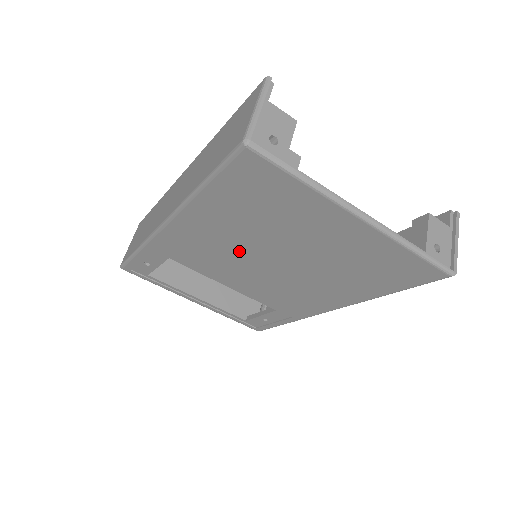
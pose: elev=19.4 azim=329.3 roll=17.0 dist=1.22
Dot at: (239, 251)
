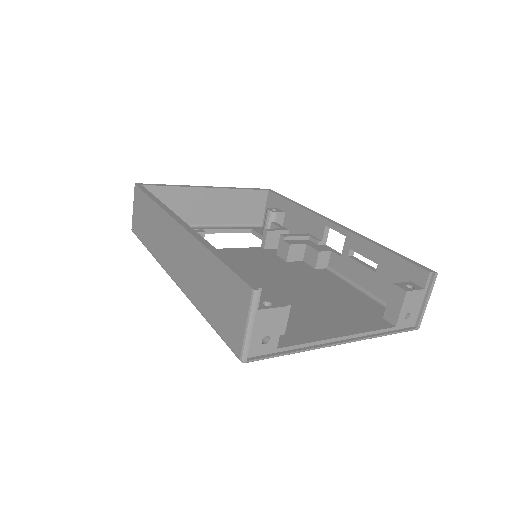
Dot at: occluded
